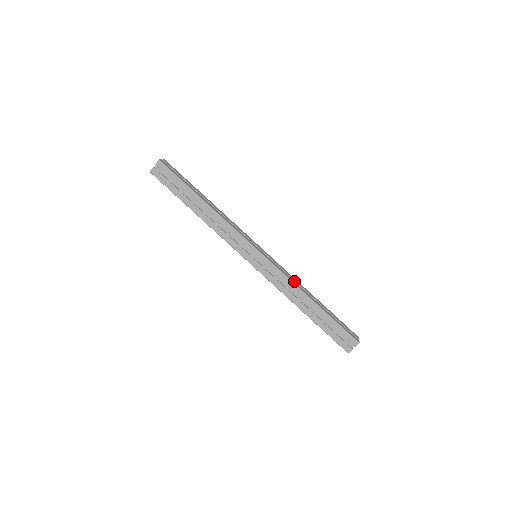
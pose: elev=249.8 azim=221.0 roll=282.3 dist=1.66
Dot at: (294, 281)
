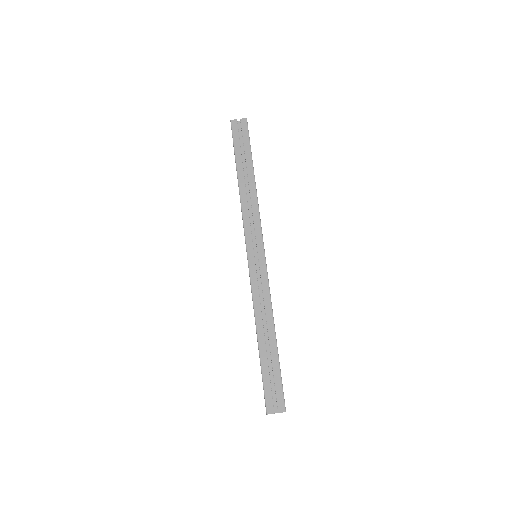
Dot at: occluded
